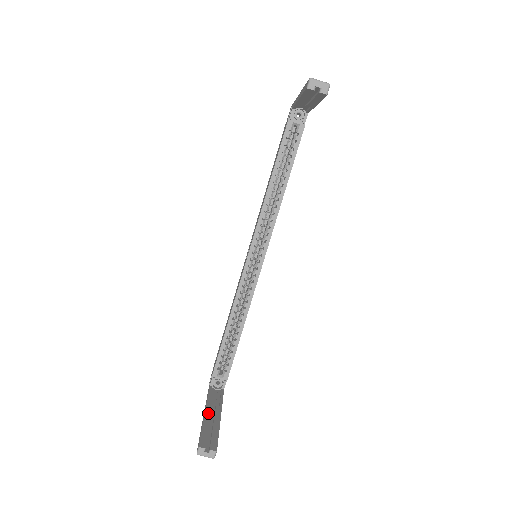
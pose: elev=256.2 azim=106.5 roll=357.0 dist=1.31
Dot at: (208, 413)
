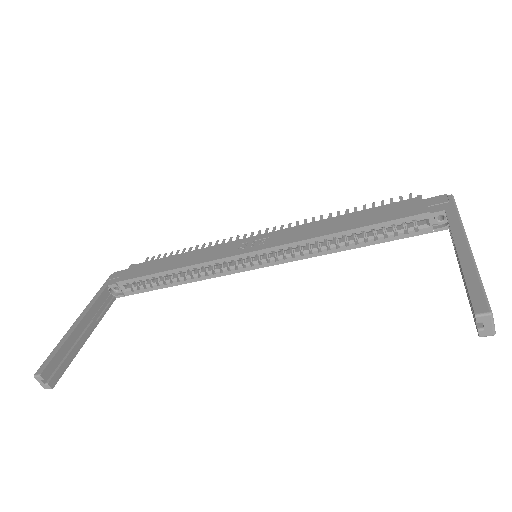
Dot at: (80, 328)
